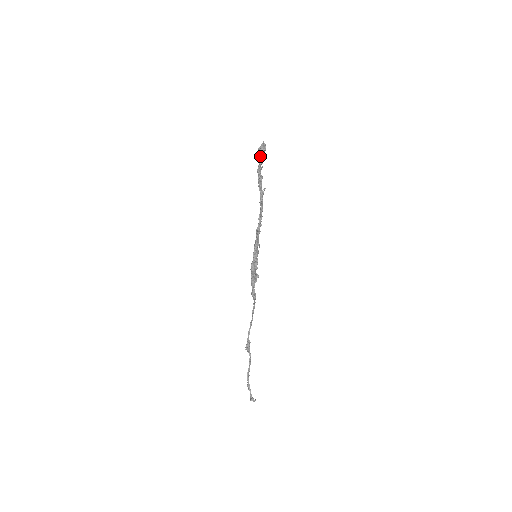
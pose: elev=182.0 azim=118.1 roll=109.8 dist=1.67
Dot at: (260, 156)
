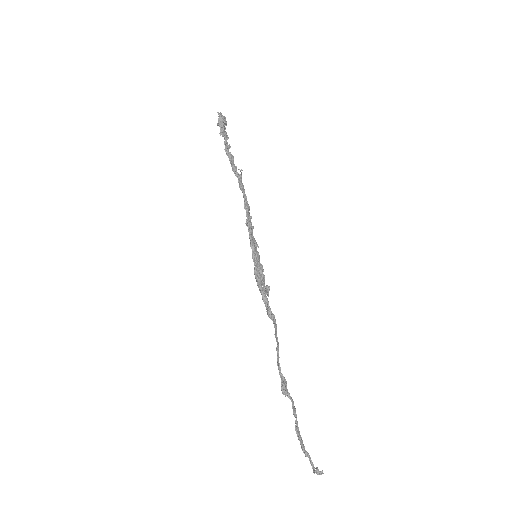
Dot at: (221, 128)
